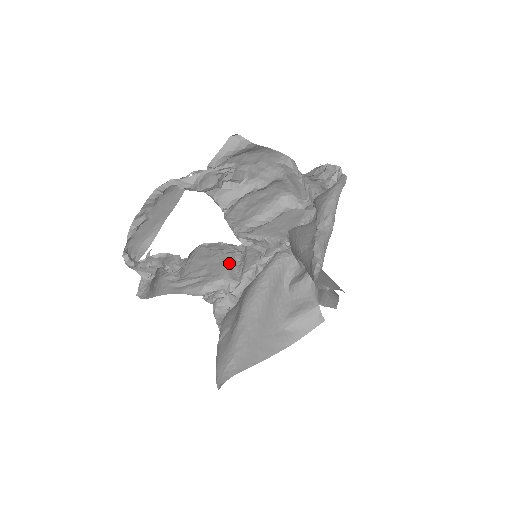
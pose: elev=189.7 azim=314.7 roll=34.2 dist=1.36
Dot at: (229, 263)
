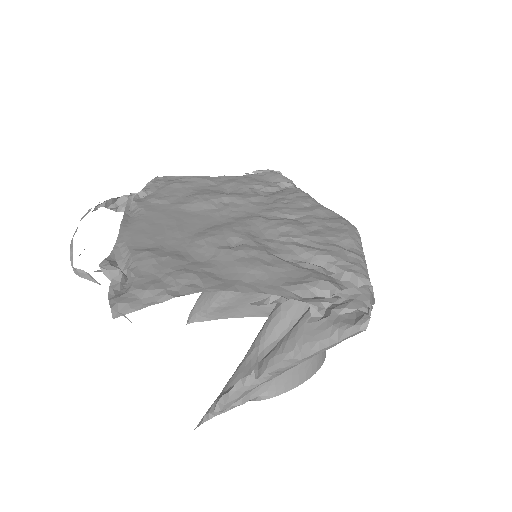
Dot at: (259, 200)
